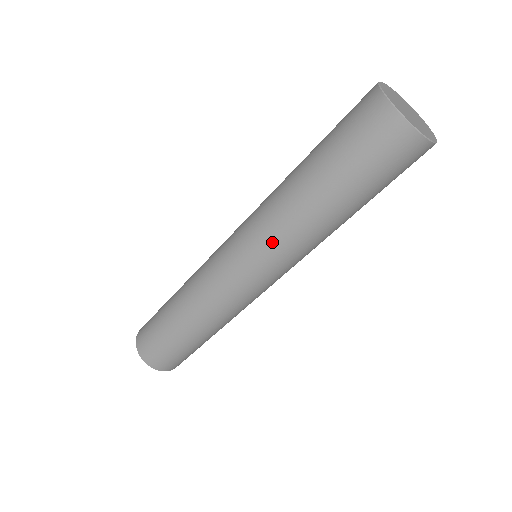
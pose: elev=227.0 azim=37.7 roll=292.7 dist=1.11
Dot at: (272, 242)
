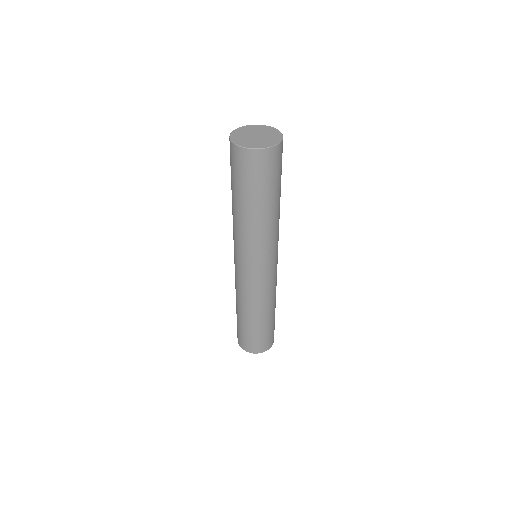
Dot at: (264, 247)
